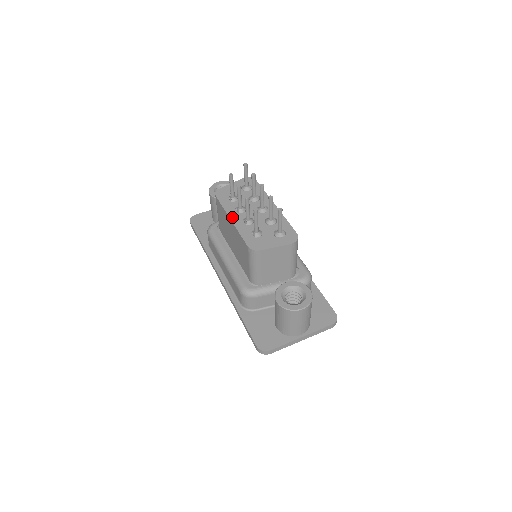
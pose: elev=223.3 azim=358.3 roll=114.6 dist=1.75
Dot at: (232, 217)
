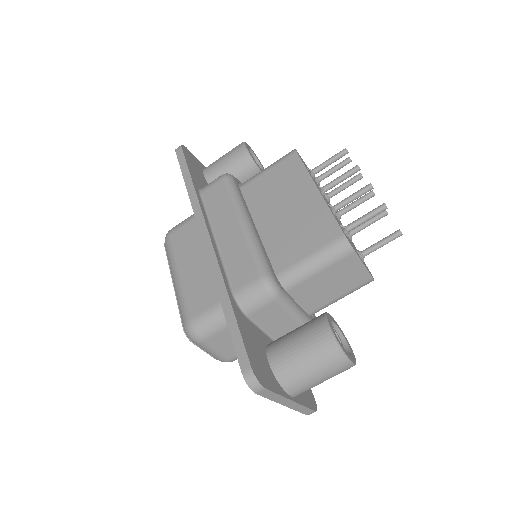
Dot at: occluded
